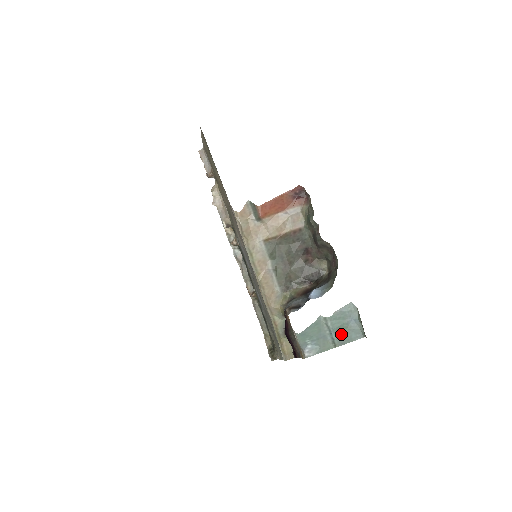
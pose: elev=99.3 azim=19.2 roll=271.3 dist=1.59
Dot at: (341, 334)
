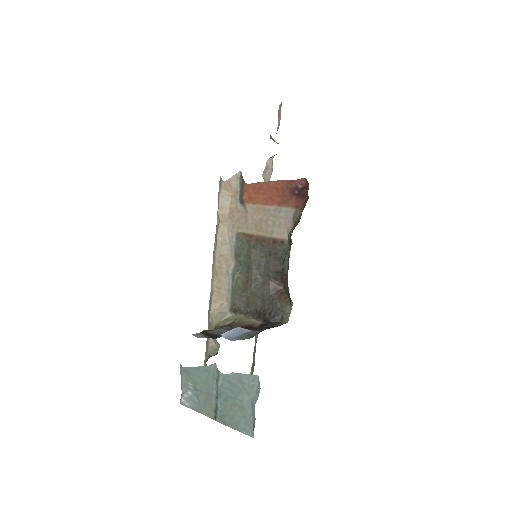
Dot at: (228, 408)
